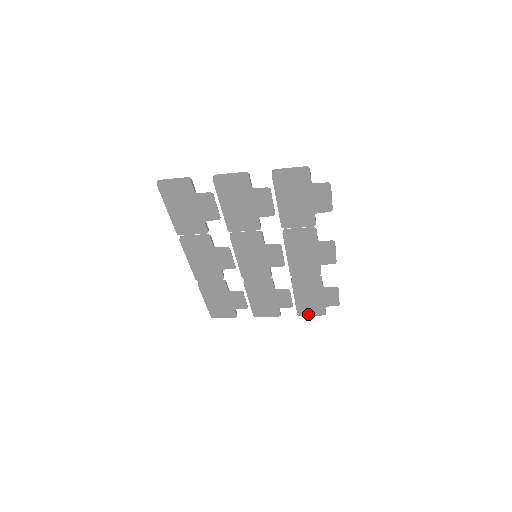
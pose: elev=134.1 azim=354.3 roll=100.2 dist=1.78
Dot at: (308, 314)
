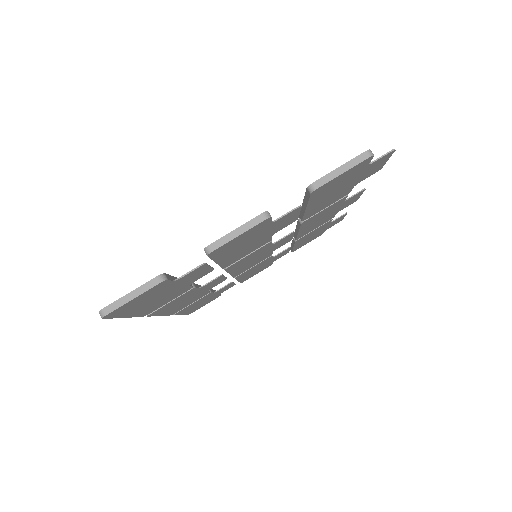
Dot at: occluded
